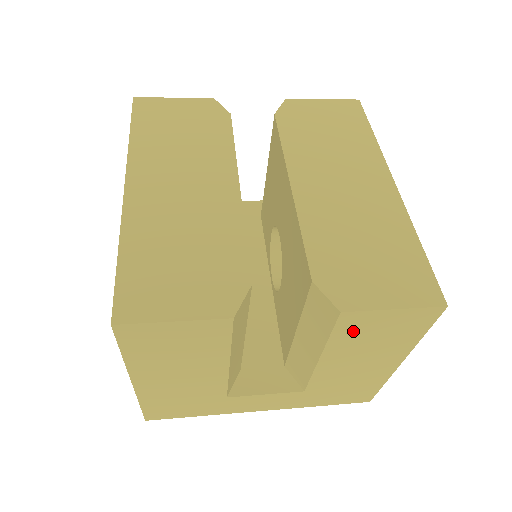
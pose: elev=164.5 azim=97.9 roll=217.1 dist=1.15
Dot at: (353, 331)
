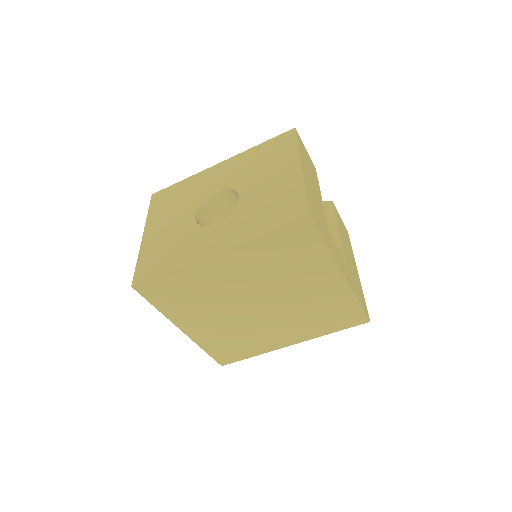
Dot at: (338, 220)
